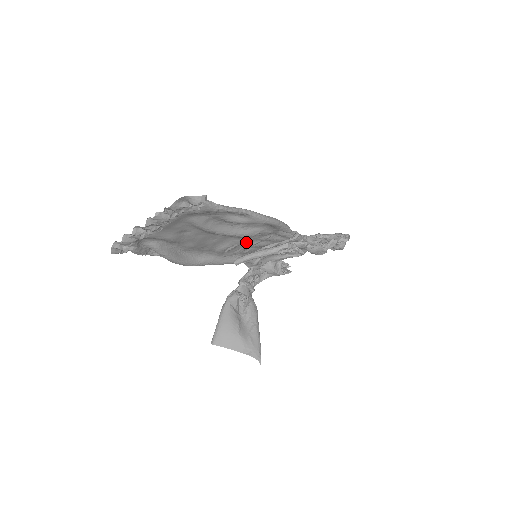
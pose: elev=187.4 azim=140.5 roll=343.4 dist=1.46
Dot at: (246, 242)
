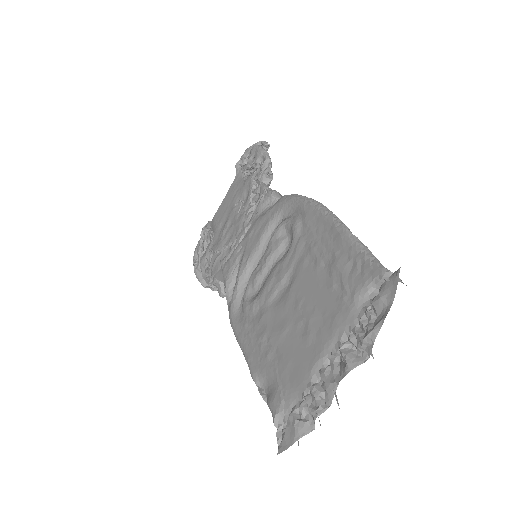
Dot at: (263, 257)
